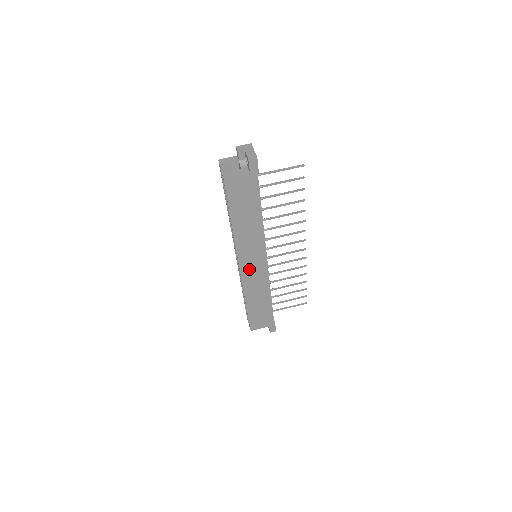
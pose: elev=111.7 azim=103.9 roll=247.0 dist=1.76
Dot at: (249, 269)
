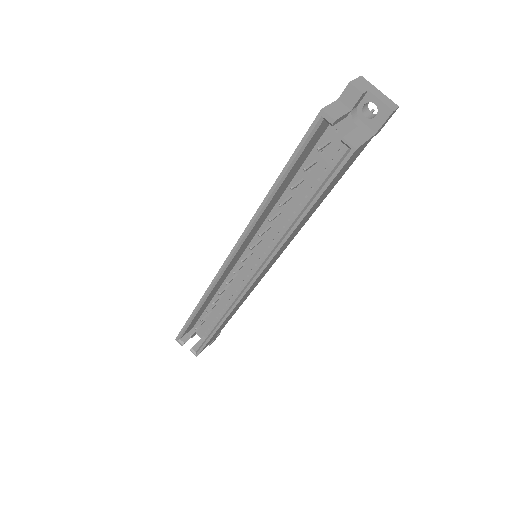
Dot at: (257, 280)
